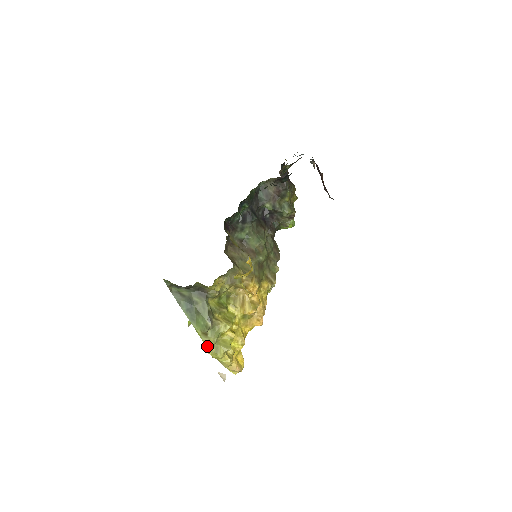
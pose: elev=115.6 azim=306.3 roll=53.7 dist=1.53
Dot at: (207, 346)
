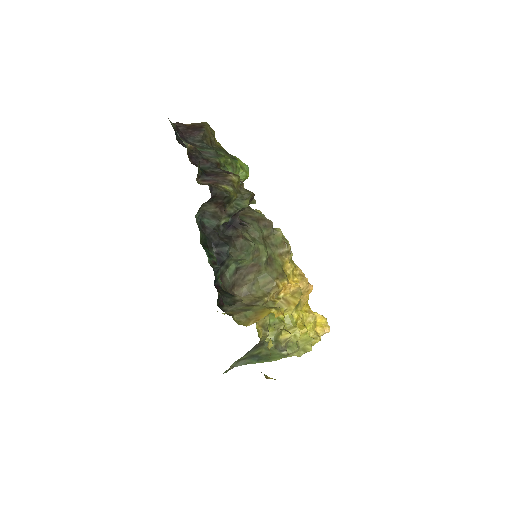
Dot at: occluded
